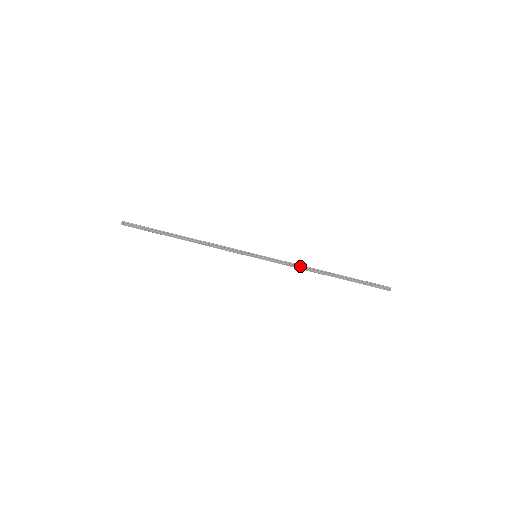
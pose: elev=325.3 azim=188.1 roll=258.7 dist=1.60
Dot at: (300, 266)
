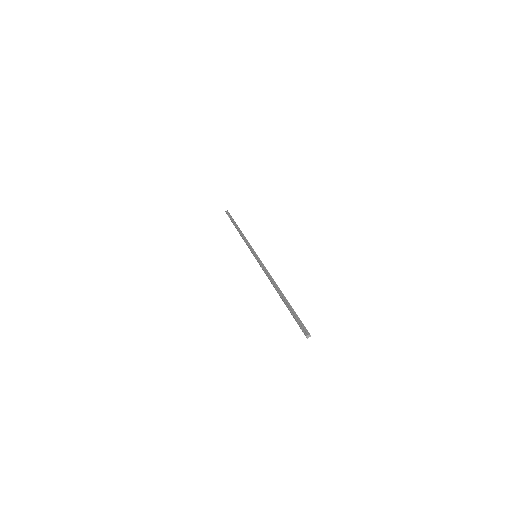
Dot at: (268, 275)
